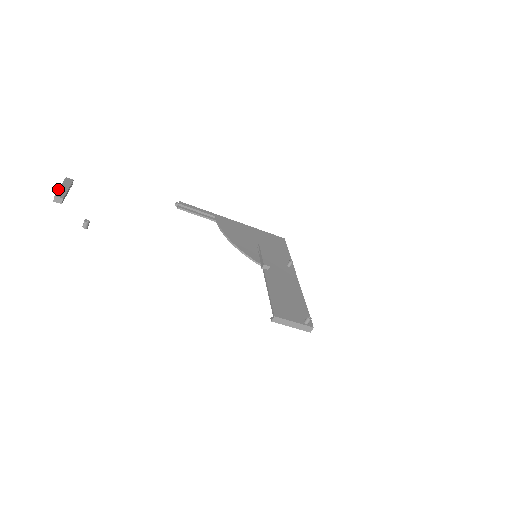
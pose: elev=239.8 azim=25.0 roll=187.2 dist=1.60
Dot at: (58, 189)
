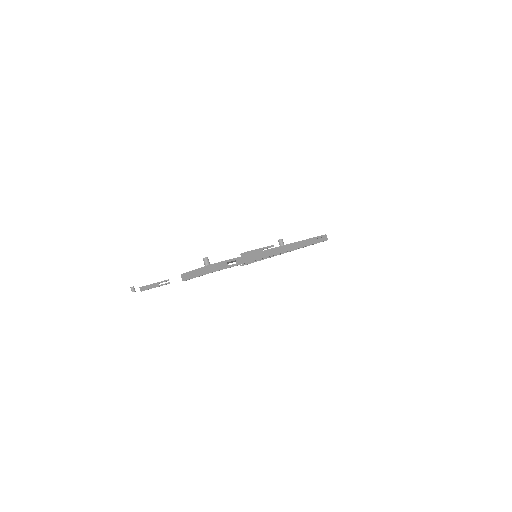
Dot at: occluded
